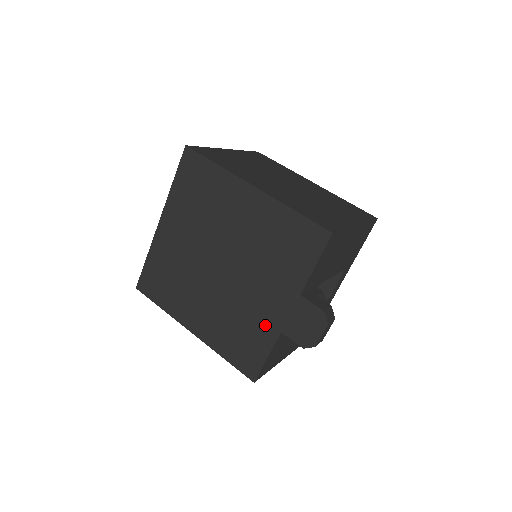
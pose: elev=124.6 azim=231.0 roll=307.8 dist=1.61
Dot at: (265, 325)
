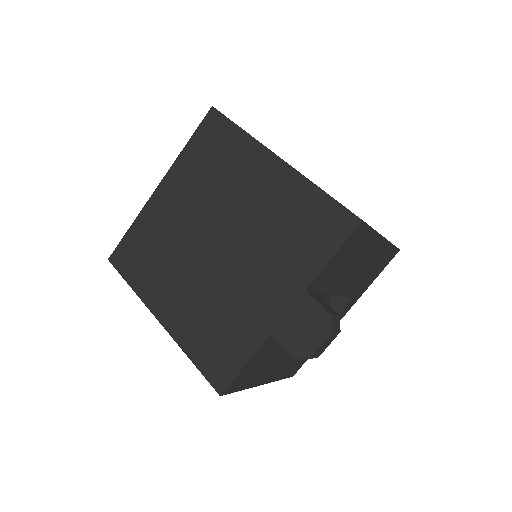
Dot at: (252, 323)
